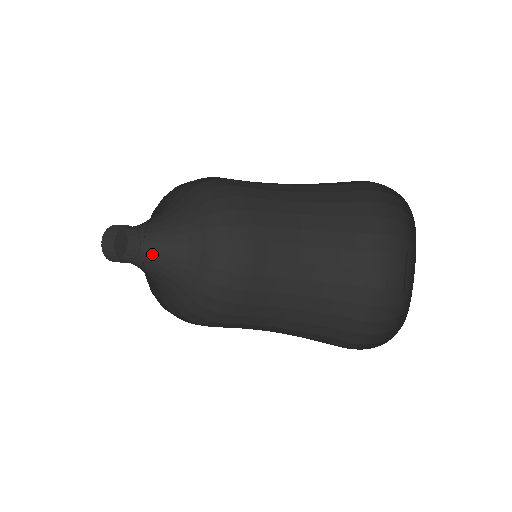
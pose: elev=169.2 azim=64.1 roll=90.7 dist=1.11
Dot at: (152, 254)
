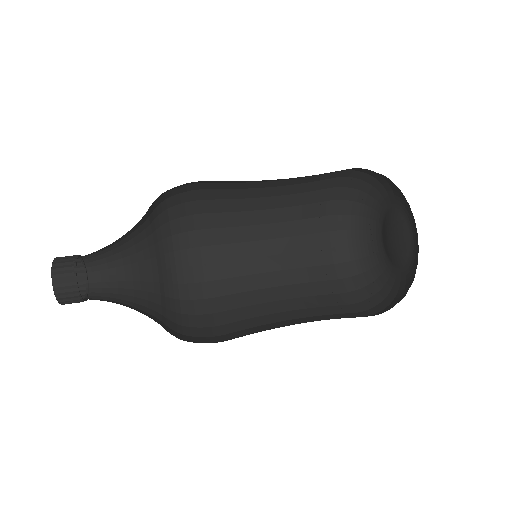
Dot at: (107, 289)
